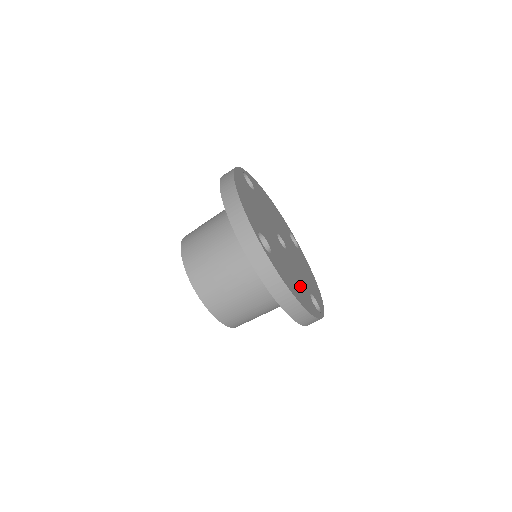
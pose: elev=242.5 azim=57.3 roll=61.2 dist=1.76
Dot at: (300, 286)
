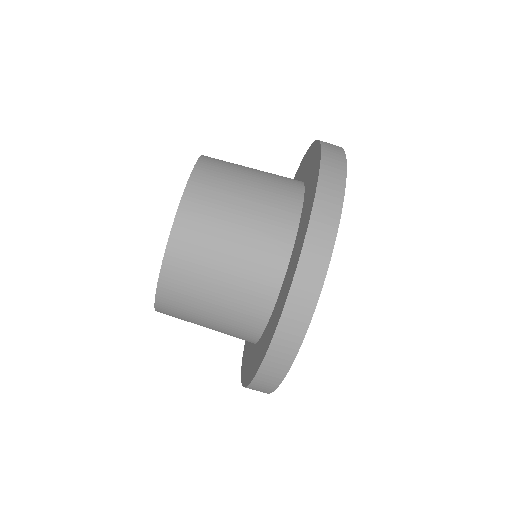
Dot at: occluded
